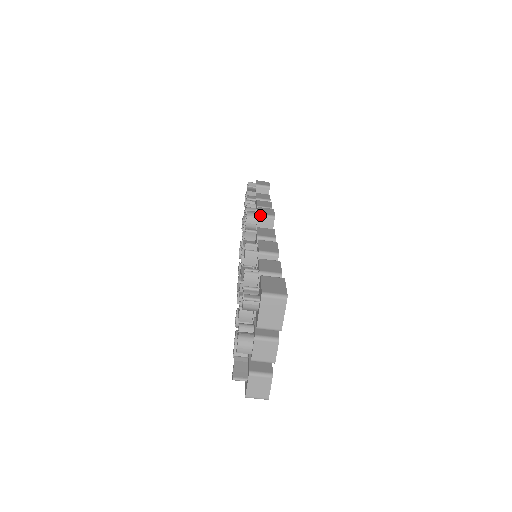
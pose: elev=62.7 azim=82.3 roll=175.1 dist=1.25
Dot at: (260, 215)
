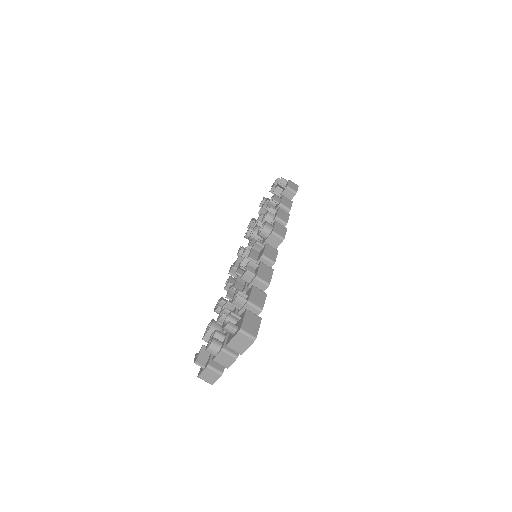
Dot at: (273, 233)
